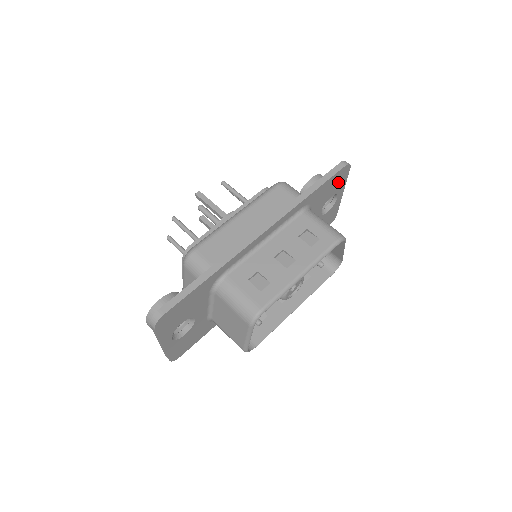
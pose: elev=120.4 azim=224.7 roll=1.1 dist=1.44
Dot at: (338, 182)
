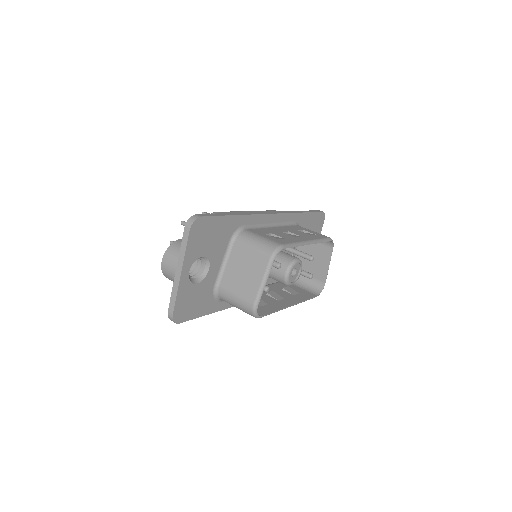
Dot at: (316, 227)
